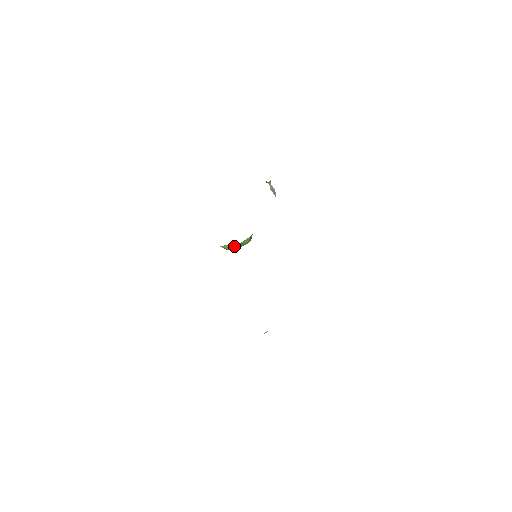
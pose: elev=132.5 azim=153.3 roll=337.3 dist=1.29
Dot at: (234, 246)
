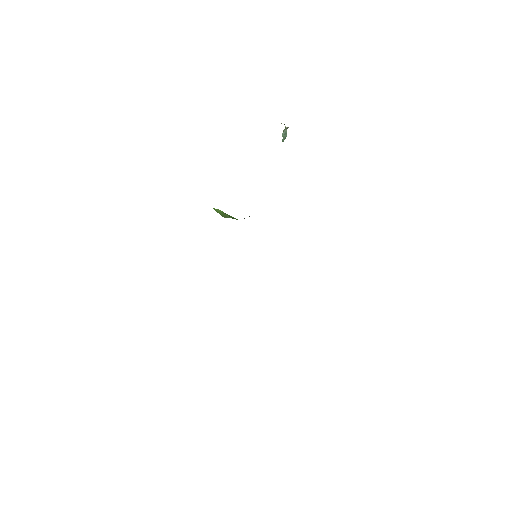
Dot at: (228, 215)
